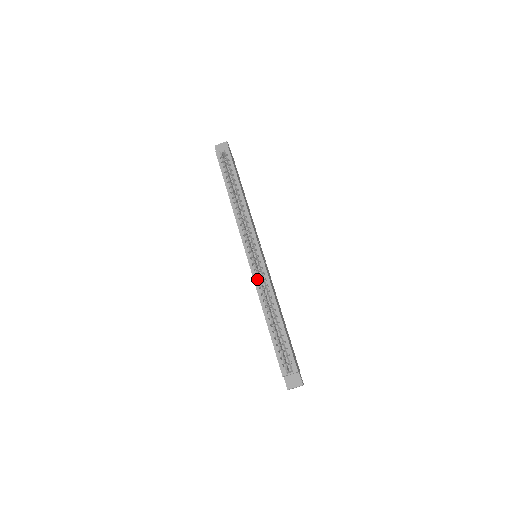
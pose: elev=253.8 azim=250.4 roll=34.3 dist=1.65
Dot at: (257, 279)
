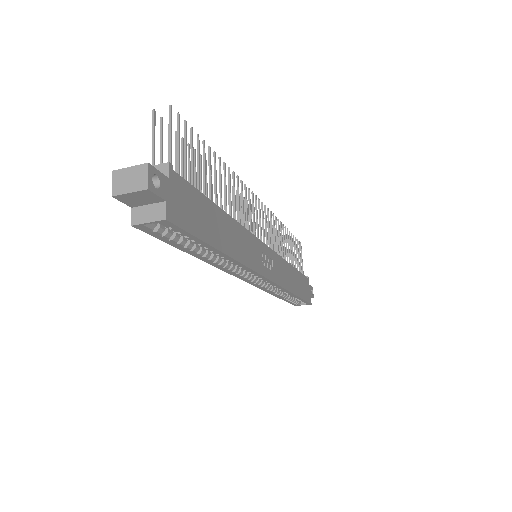
Dot at: (265, 289)
